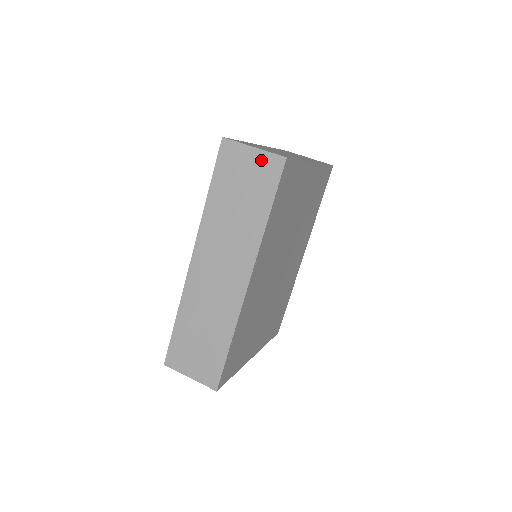
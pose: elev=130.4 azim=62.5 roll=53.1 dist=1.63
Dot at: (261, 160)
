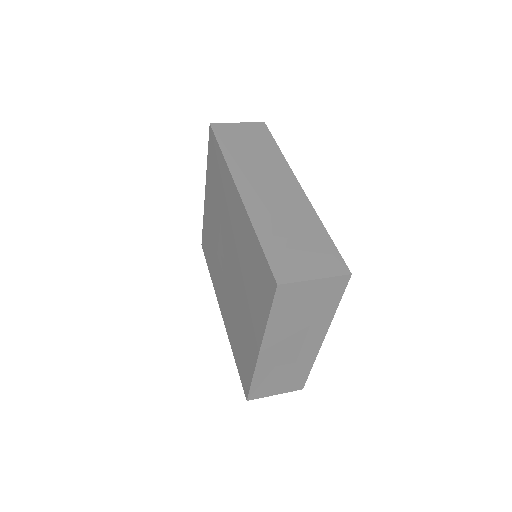
Dot at: (248, 126)
